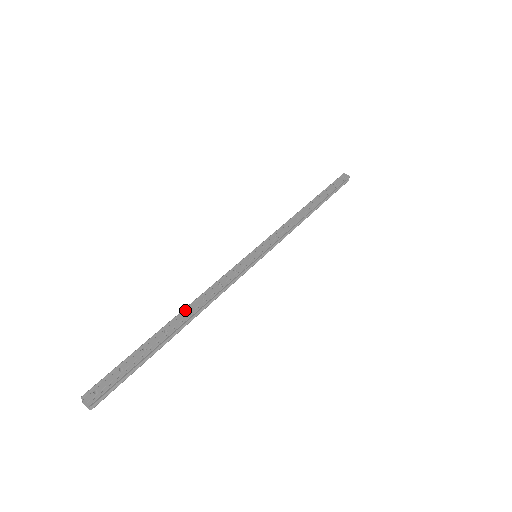
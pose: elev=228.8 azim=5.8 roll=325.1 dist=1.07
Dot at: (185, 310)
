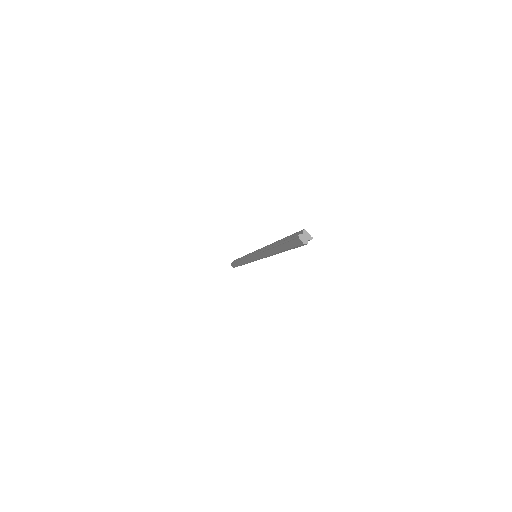
Dot at: occluded
